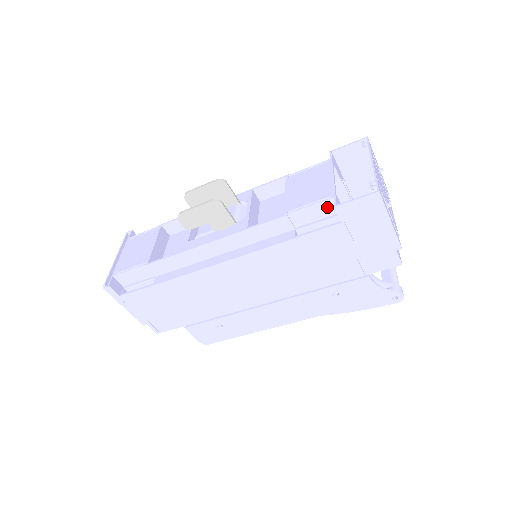
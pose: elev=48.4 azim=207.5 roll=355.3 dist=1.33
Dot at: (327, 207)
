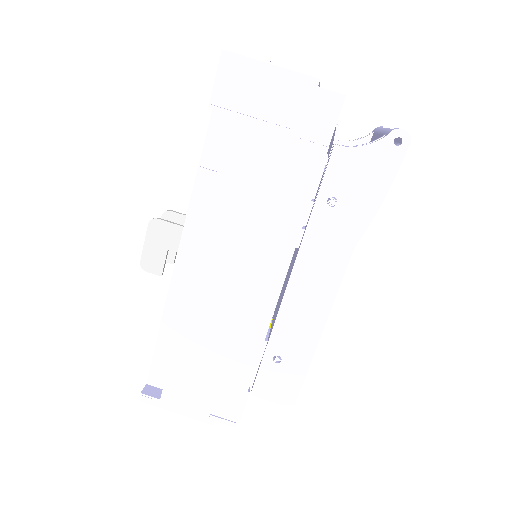
Dot at: (220, 123)
